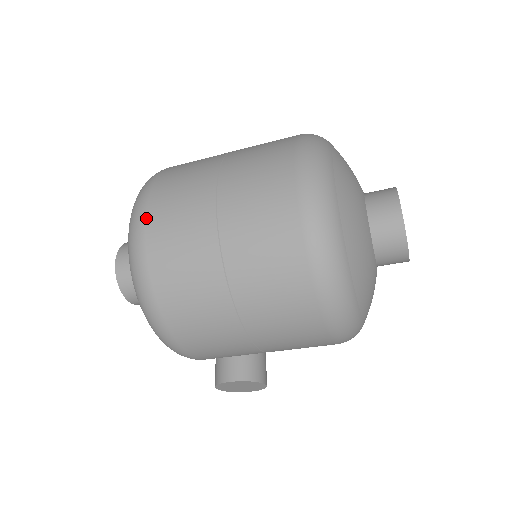
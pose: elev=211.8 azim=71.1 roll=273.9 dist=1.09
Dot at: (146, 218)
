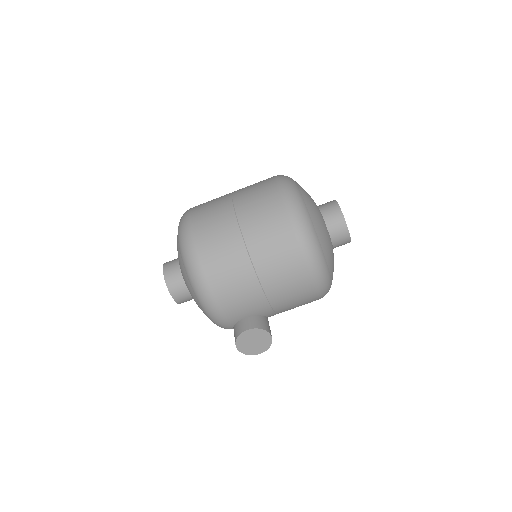
Dot at: (191, 218)
